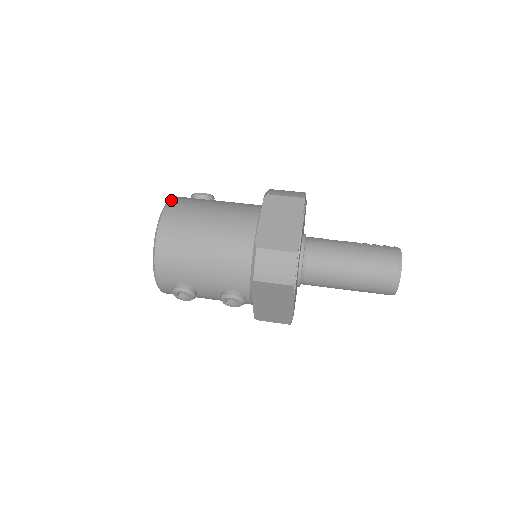
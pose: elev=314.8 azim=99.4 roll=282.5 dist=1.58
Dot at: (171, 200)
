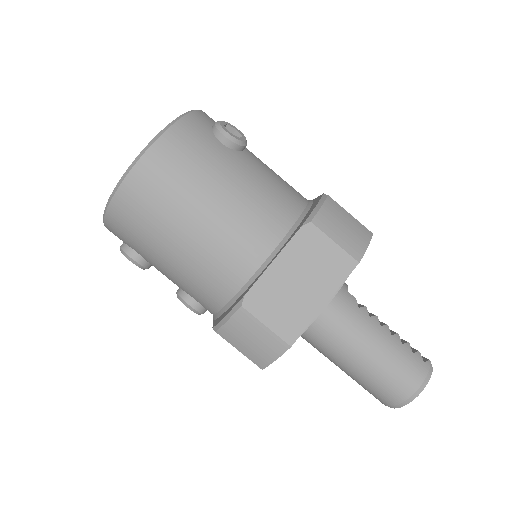
Dot at: (174, 127)
